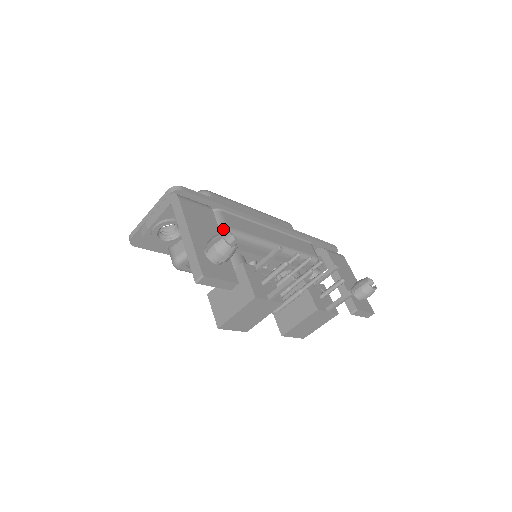
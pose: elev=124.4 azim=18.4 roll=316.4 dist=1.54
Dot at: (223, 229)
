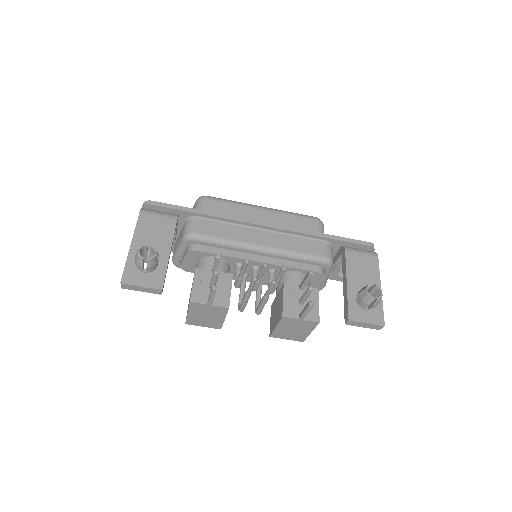
Dot at: (190, 236)
